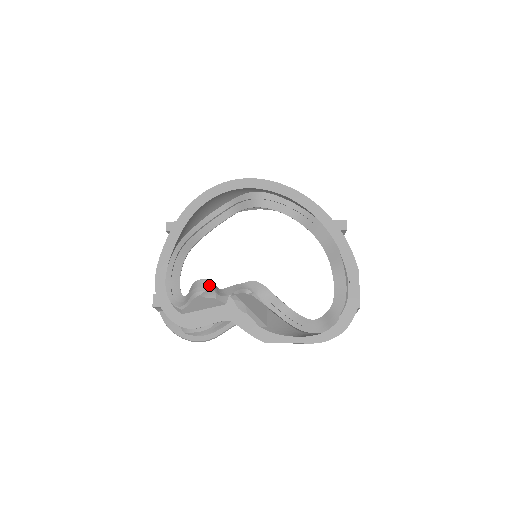
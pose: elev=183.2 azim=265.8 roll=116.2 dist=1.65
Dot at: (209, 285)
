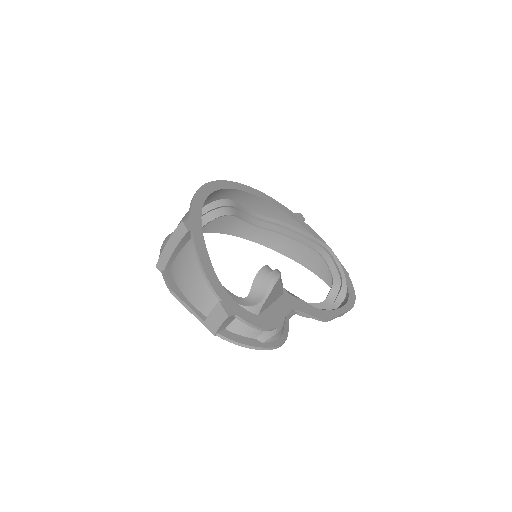
Dot at: occluded
